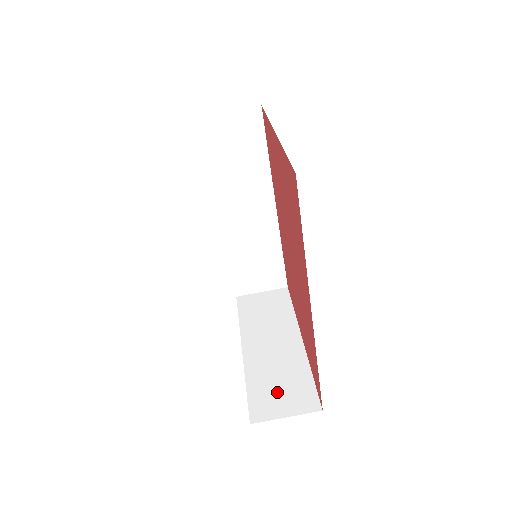
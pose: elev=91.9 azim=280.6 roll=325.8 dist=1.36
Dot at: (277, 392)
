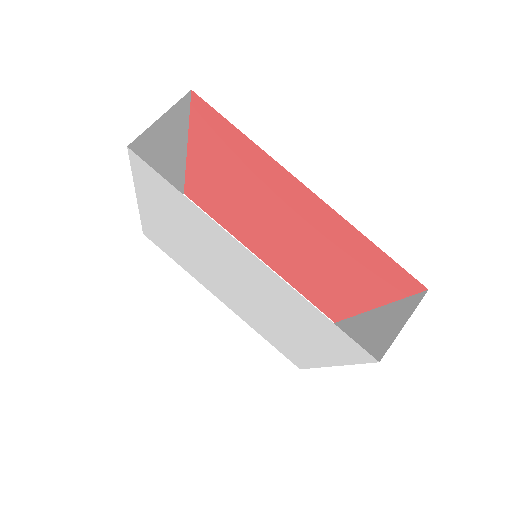
Dot at: (382, 333)
